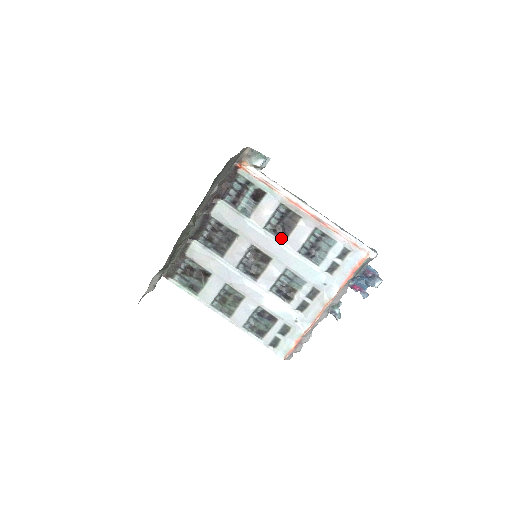
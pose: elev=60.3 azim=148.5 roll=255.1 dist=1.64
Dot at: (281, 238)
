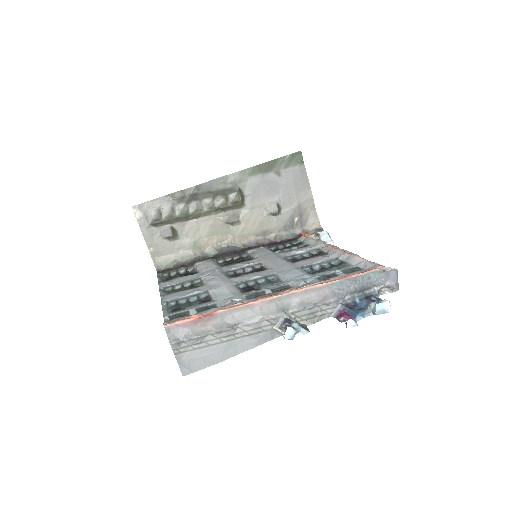
Dot at: (293, 262)
